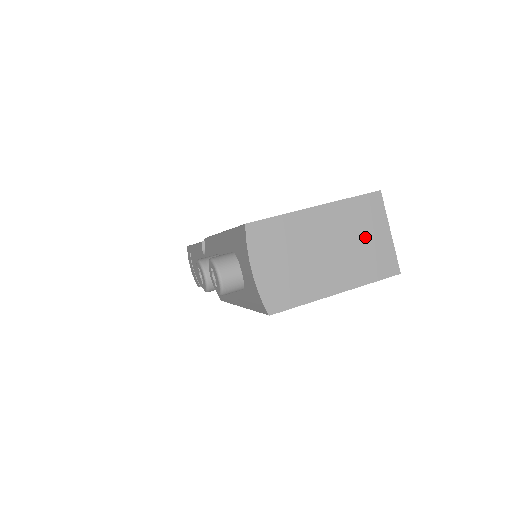
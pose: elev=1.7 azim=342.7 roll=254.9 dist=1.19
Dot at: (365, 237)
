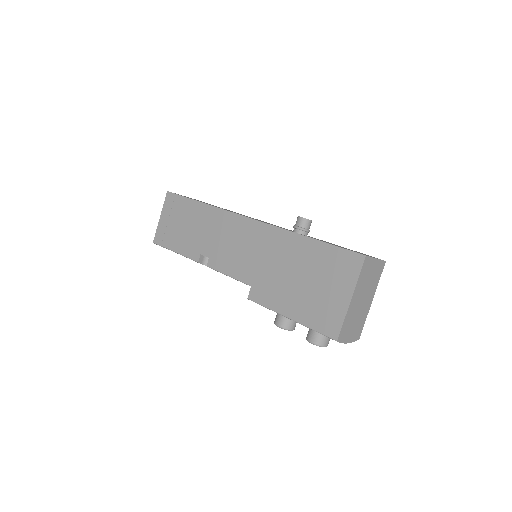
Dot at: (370, 275)
